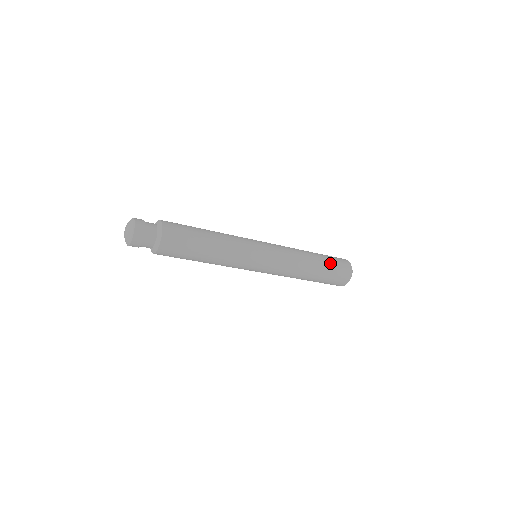
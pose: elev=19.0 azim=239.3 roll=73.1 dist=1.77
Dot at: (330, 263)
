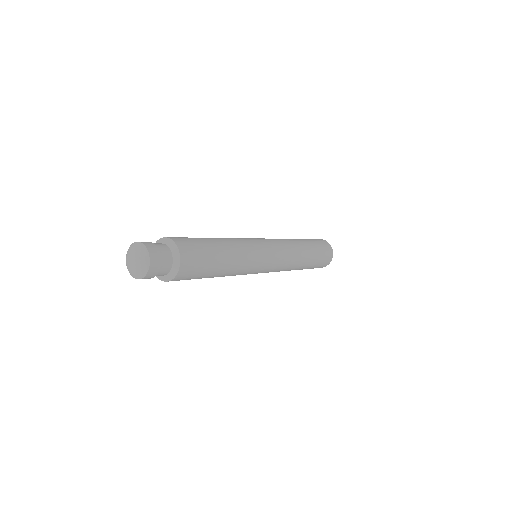
Dot at: (317, 247)
